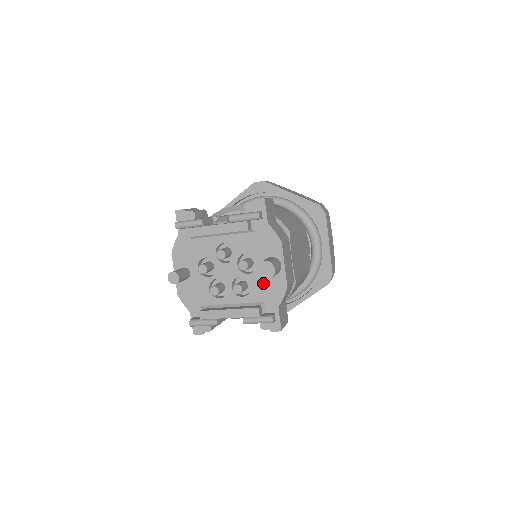
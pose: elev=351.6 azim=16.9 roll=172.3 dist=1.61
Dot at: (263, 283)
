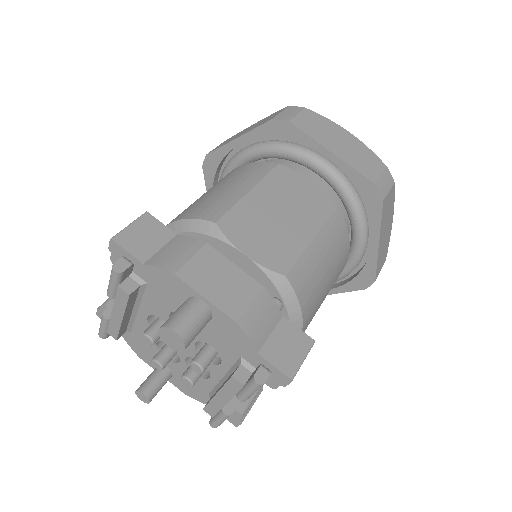
Dot at: (216, 335)
